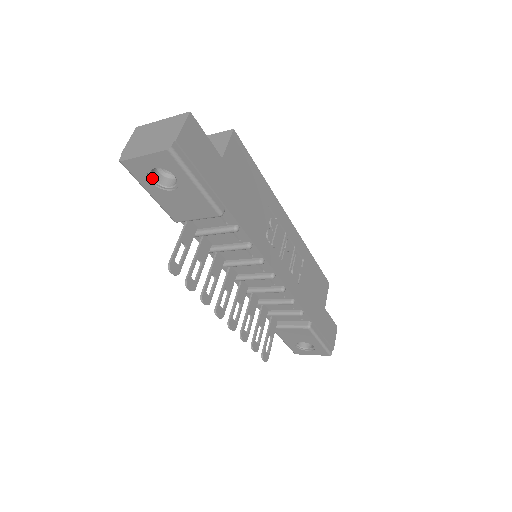
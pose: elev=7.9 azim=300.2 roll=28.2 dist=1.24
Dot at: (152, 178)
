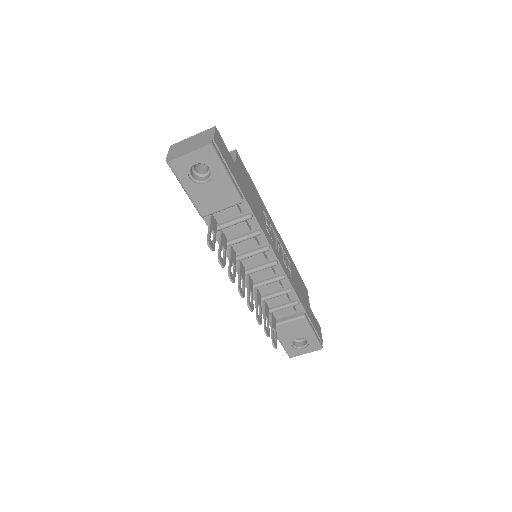
Dot at: (190, 175)
